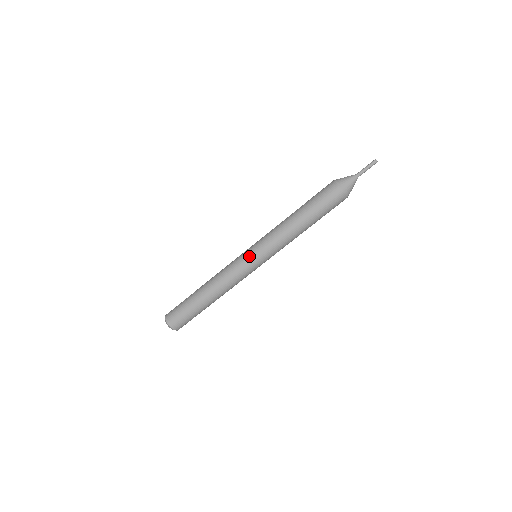
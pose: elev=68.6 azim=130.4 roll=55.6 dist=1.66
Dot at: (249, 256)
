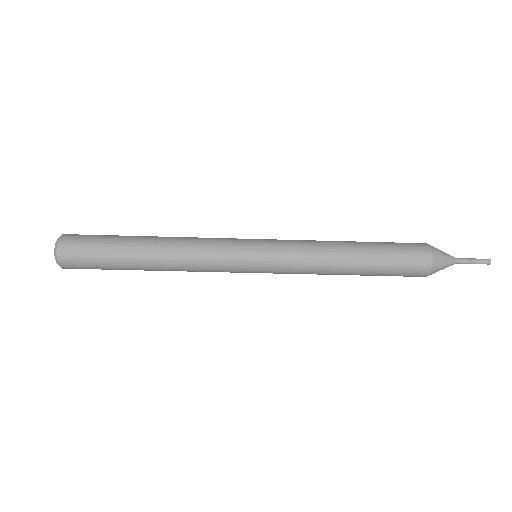
Dot at: (251, 253)
